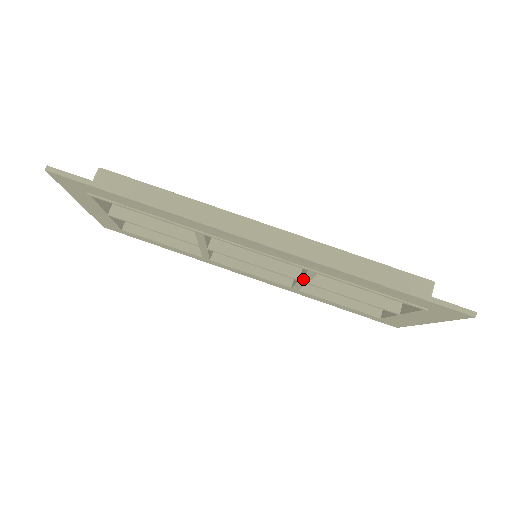
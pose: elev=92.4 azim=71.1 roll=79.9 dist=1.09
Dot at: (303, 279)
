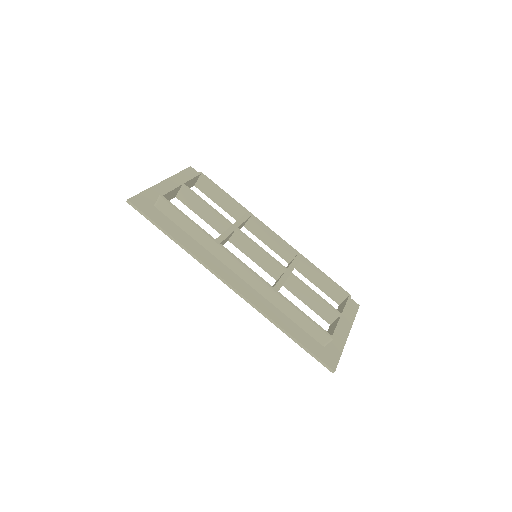
Dot at: occluded
